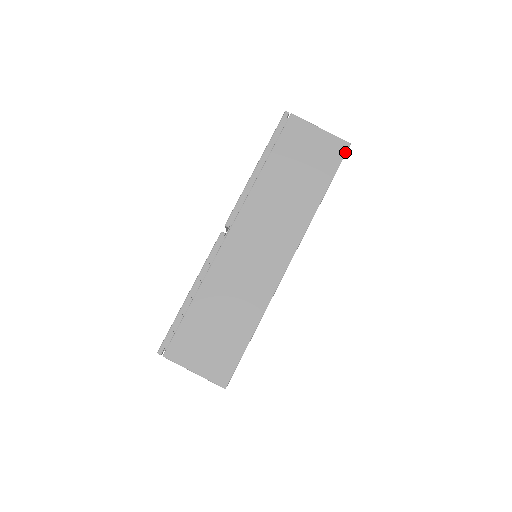
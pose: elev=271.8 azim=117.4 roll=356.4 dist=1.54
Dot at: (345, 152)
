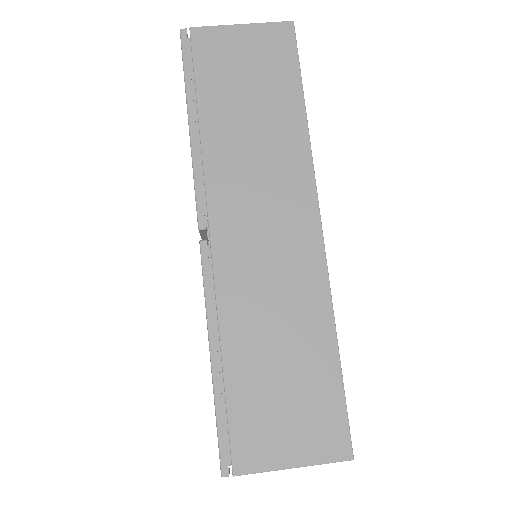
Dot at: (293, 35)
